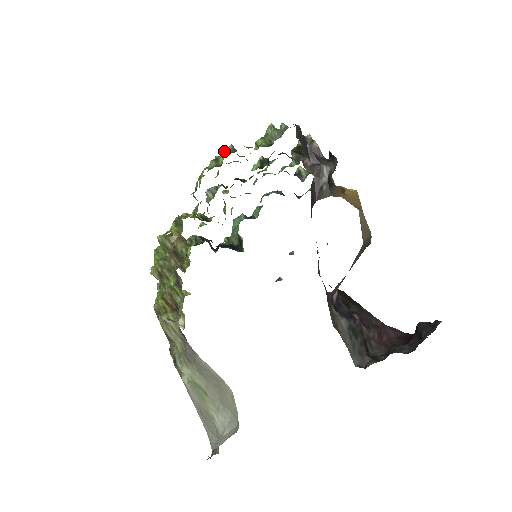
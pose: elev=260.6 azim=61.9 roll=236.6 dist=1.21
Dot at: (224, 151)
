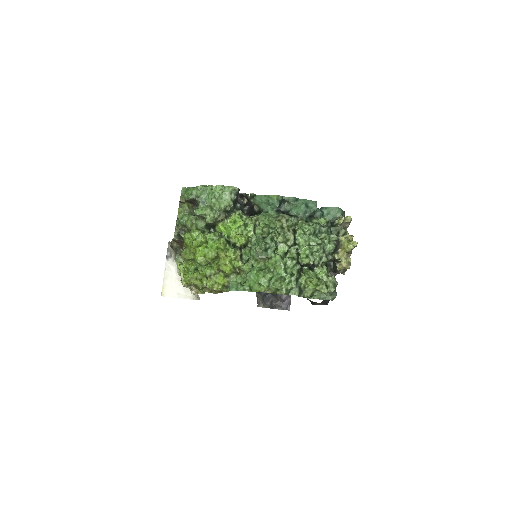
Dot at: (286, 294)
